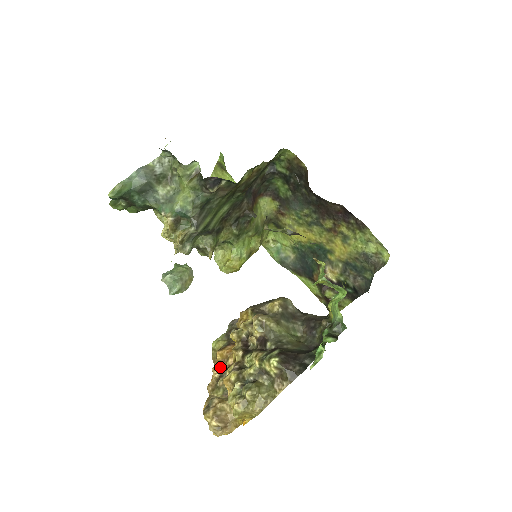
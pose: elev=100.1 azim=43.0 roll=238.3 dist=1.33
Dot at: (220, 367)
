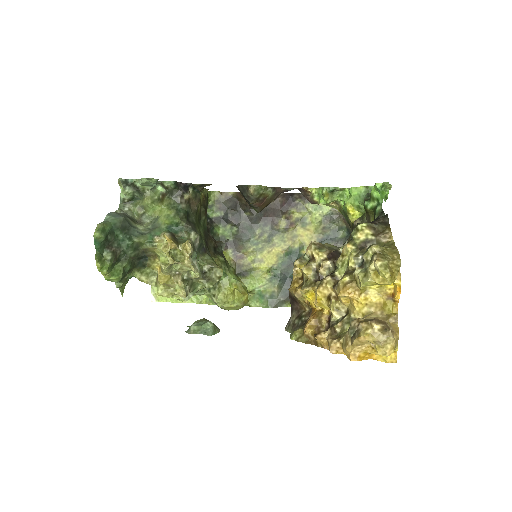
Dot at: occluded
